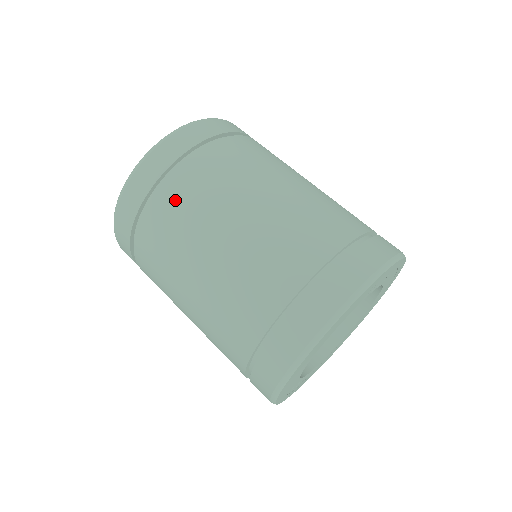
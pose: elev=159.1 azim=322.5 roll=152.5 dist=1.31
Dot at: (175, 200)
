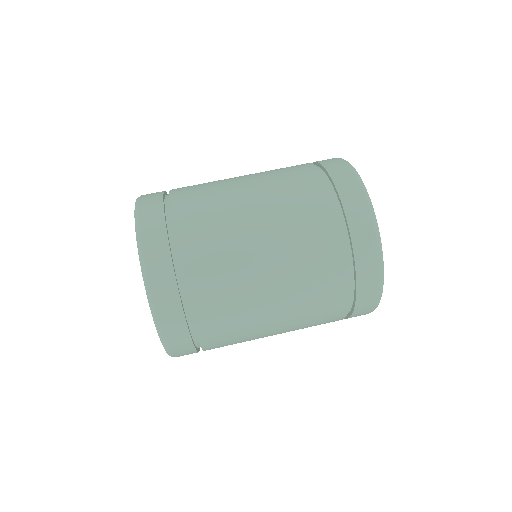
Dot at: (193, 213)
